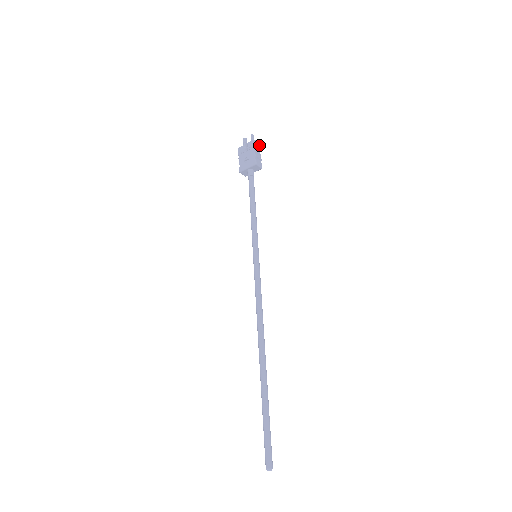
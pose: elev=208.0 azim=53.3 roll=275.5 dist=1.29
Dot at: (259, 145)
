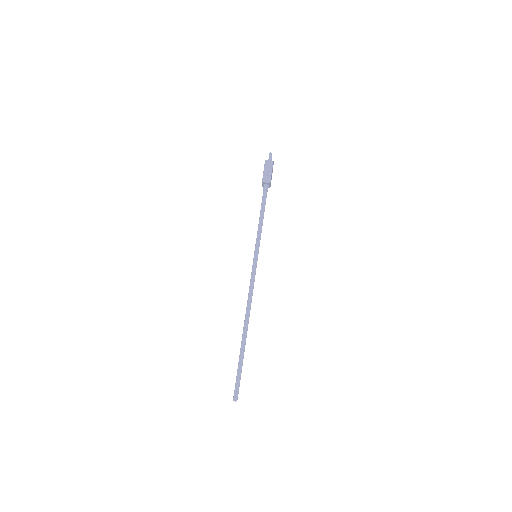
Dot at: (271, 162)
